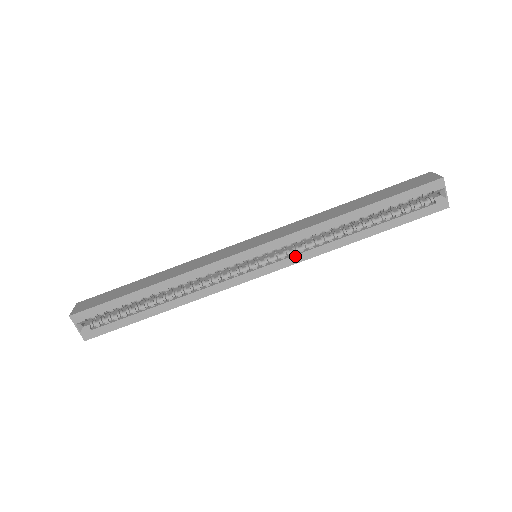
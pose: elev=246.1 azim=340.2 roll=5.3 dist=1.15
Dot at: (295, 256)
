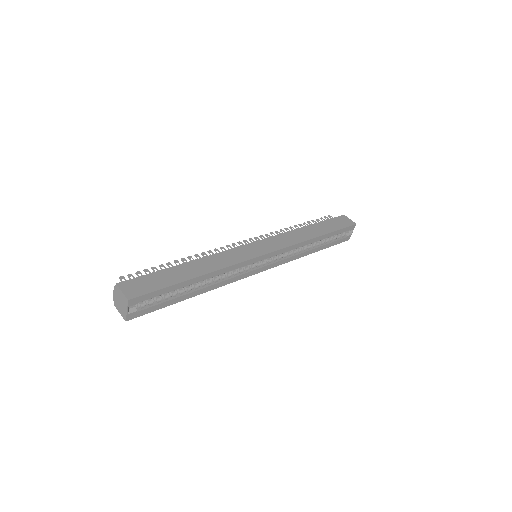
Dot at: (282, 261)
